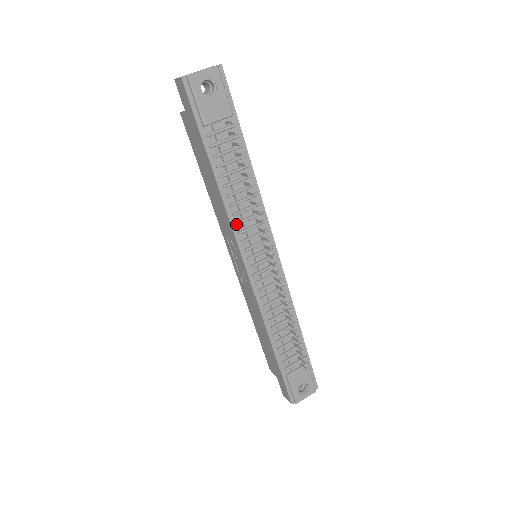
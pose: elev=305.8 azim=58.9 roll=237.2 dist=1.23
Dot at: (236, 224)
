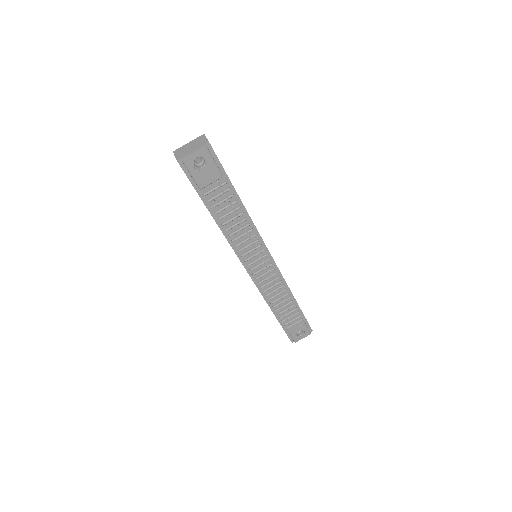
Dot at: (235, 246)
